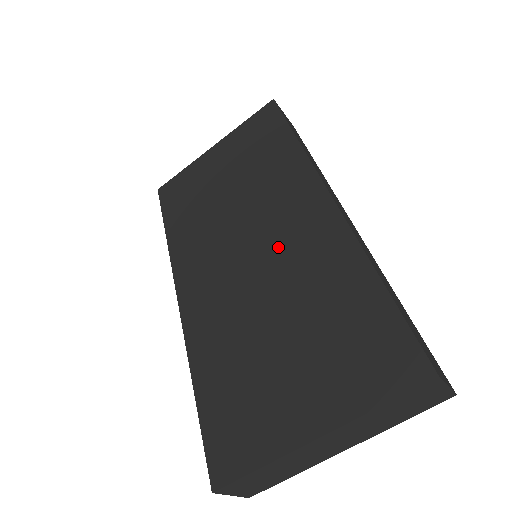
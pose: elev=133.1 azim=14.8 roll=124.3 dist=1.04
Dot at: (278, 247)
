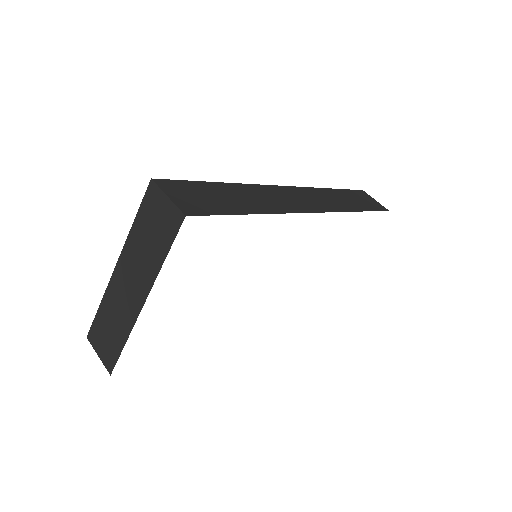
Dot at: occluded
